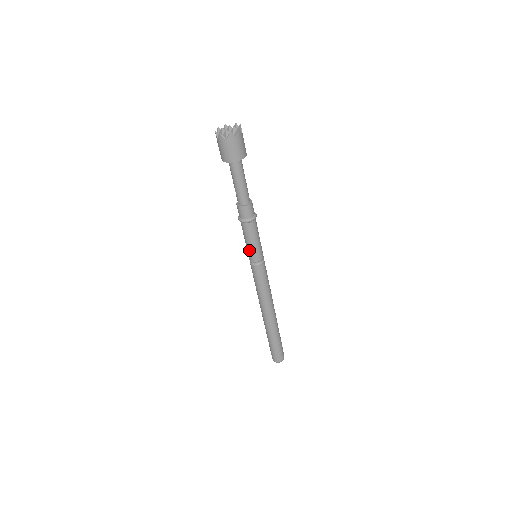
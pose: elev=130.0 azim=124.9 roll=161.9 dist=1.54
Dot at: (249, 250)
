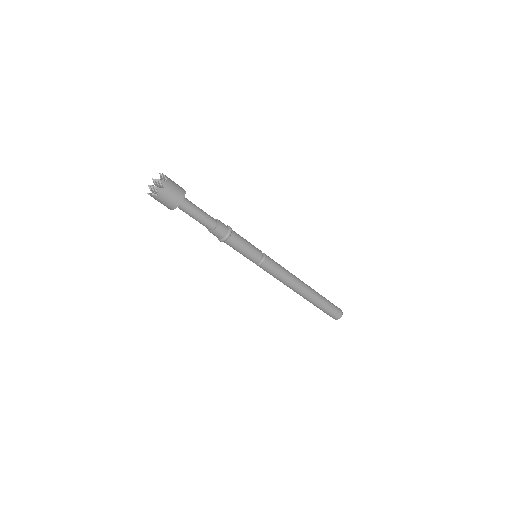
Dot at: (246, 257)
